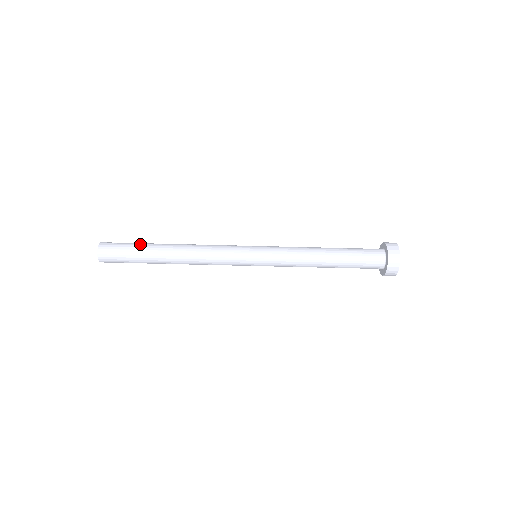
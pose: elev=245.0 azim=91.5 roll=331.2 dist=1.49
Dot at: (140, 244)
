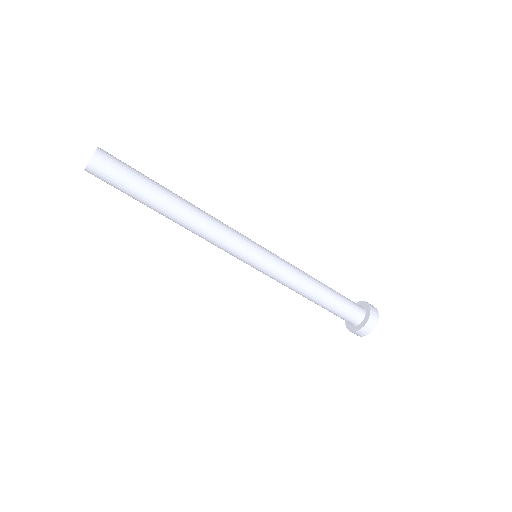
Dot at: (144, 182)
